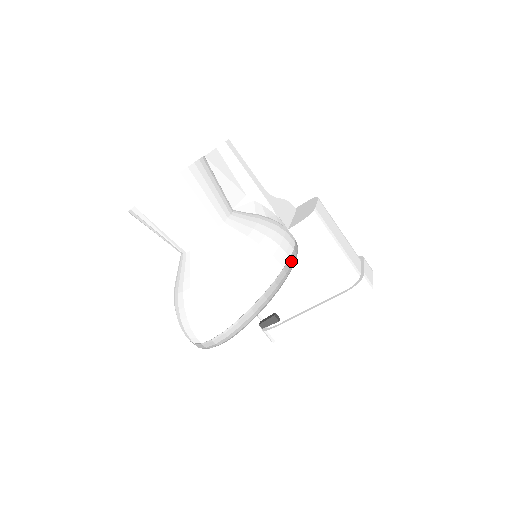
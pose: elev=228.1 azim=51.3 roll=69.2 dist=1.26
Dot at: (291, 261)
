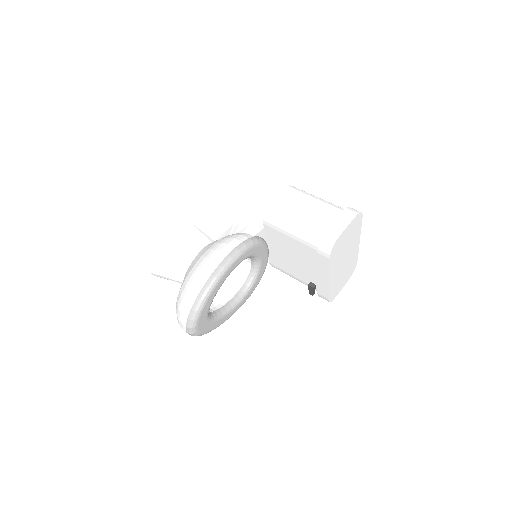
Dot at: (221, 266)
